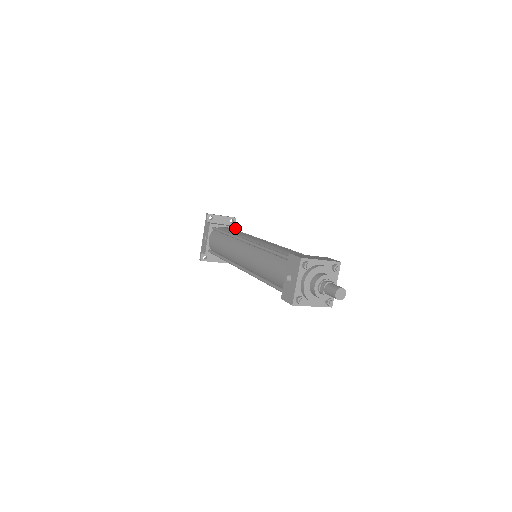
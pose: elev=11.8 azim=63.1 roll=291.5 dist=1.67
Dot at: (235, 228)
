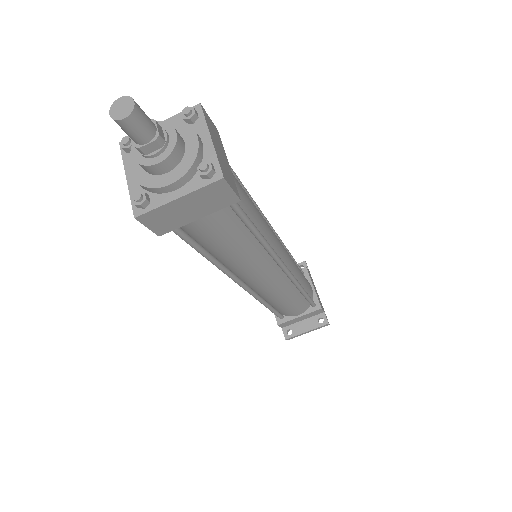
Dot at: occluded
